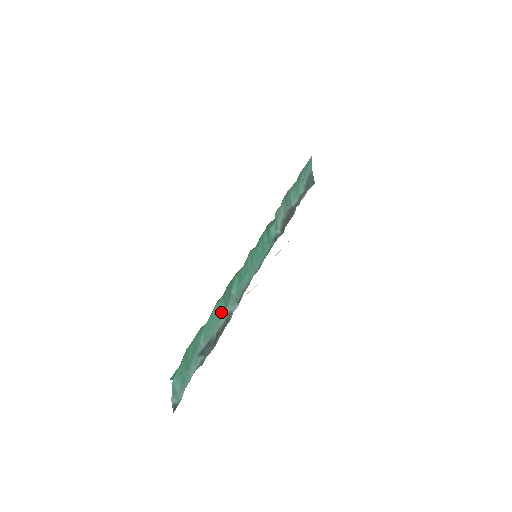
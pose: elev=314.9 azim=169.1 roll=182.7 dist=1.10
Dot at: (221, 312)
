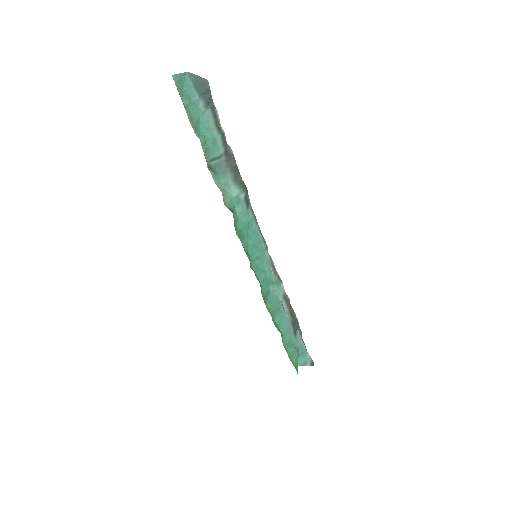
Dot at: (280, 309)
